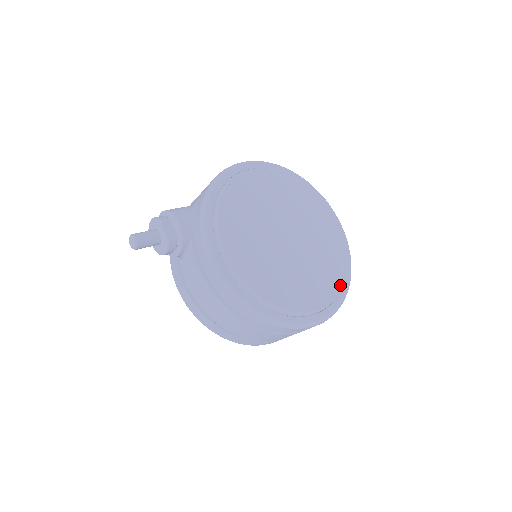
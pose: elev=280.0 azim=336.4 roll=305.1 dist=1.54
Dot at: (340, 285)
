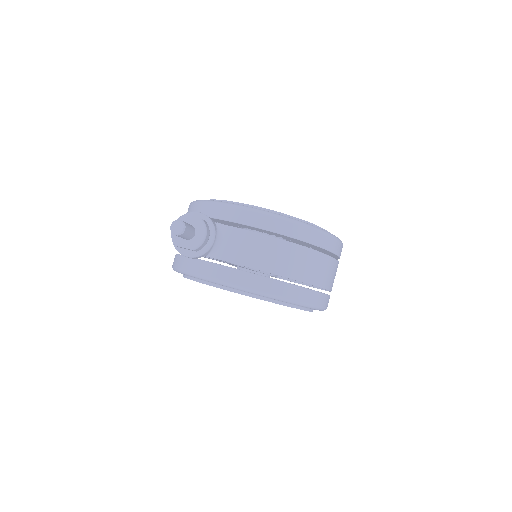
Dot at: occluded
